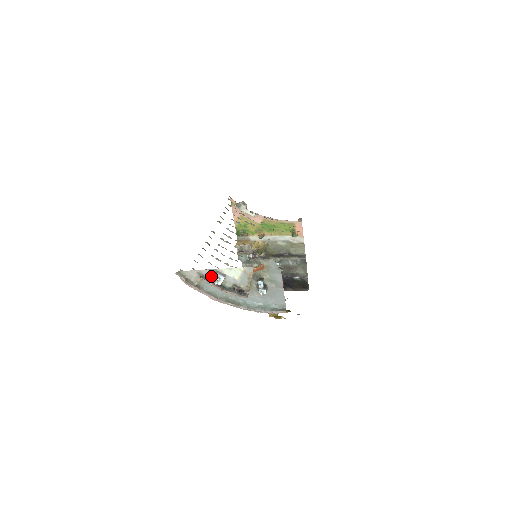
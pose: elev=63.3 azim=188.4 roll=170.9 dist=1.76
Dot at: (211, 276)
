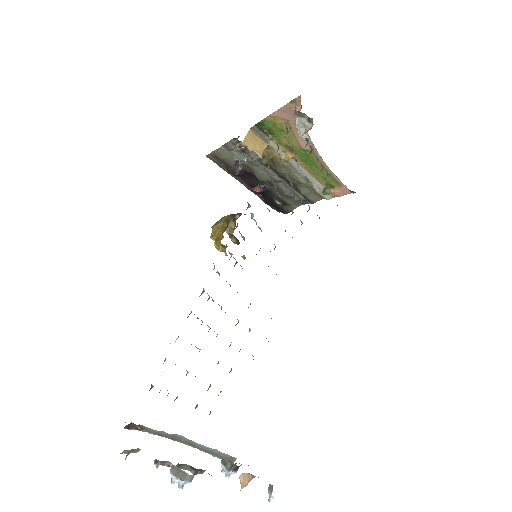
Dot at: occluded
